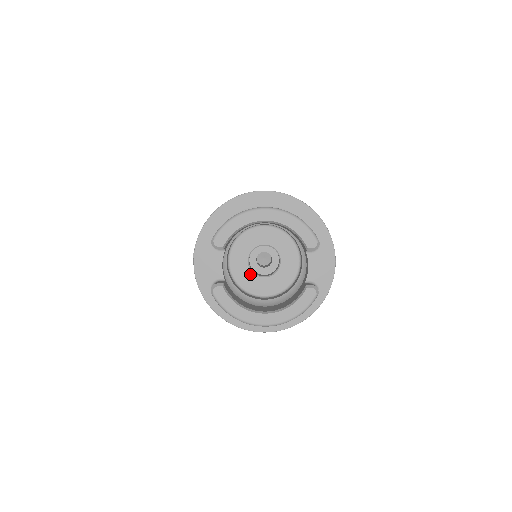
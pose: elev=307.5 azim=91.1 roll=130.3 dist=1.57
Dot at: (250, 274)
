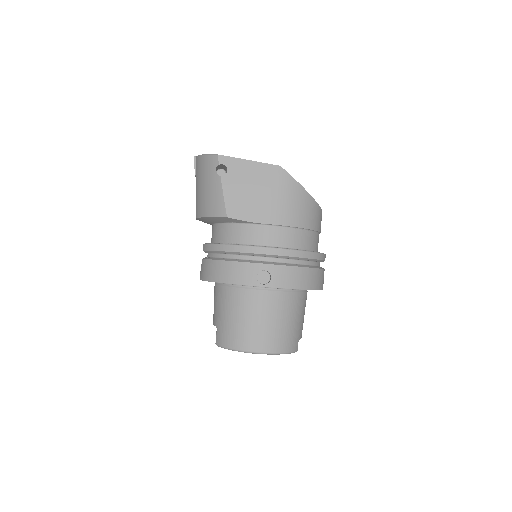
Dot at: occluded
